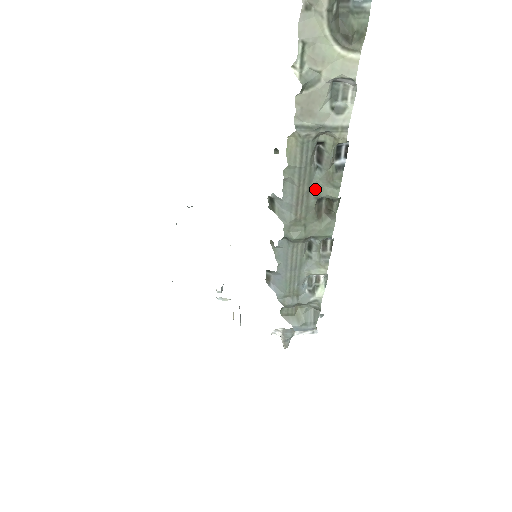
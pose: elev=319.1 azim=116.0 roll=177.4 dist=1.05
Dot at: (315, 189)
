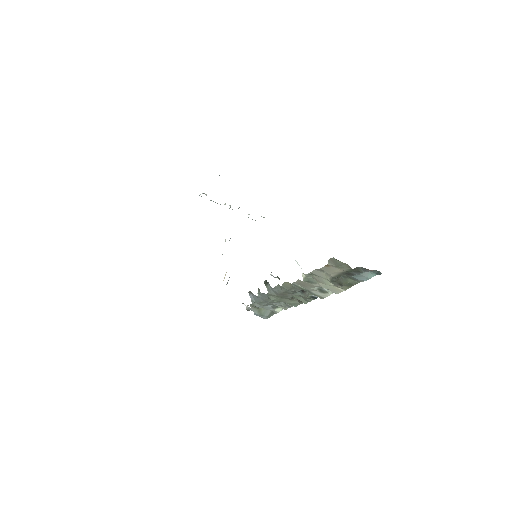
Dot at: (294, 295)
